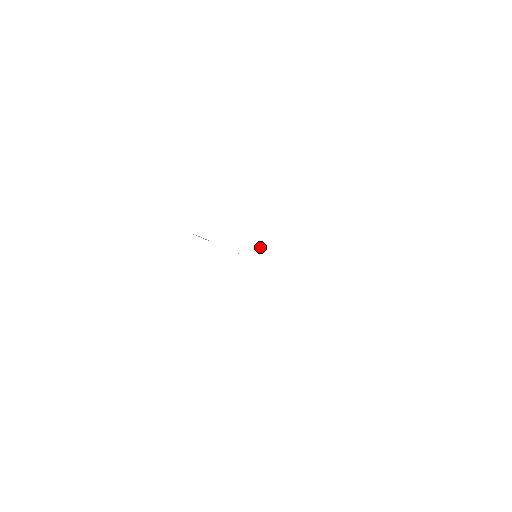
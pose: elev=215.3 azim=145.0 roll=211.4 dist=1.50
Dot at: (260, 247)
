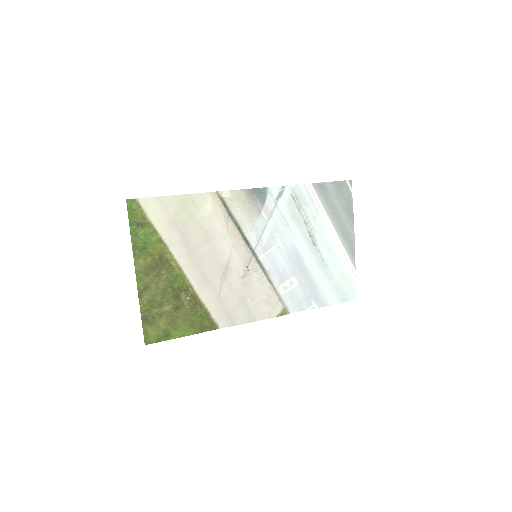
Dot at: (243, 276)
